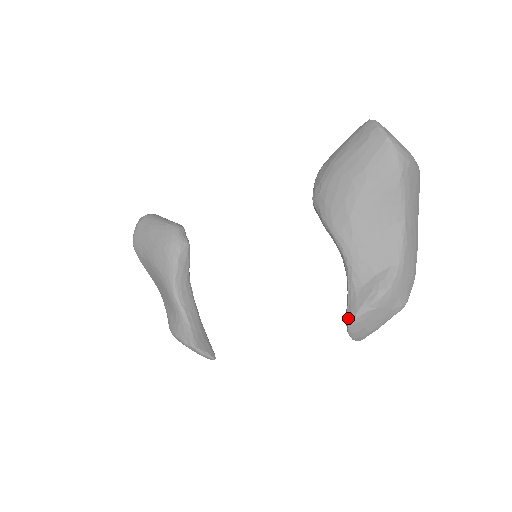
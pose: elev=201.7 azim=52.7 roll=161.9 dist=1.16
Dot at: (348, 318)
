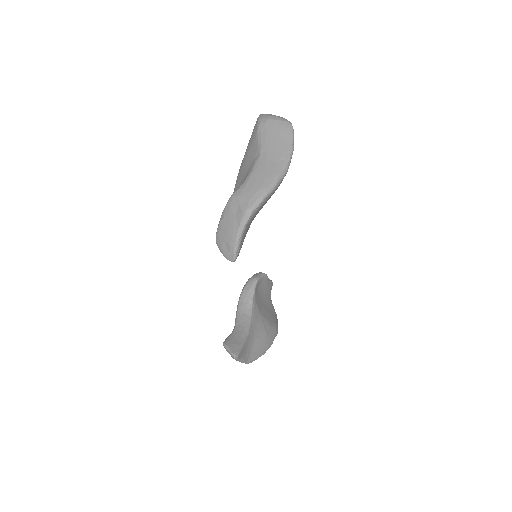
Dot at: occluded
